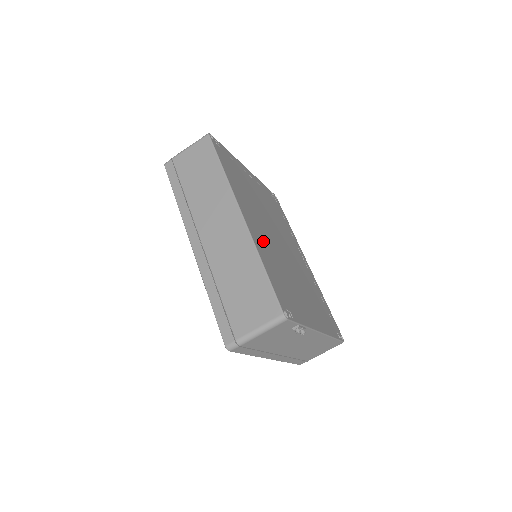
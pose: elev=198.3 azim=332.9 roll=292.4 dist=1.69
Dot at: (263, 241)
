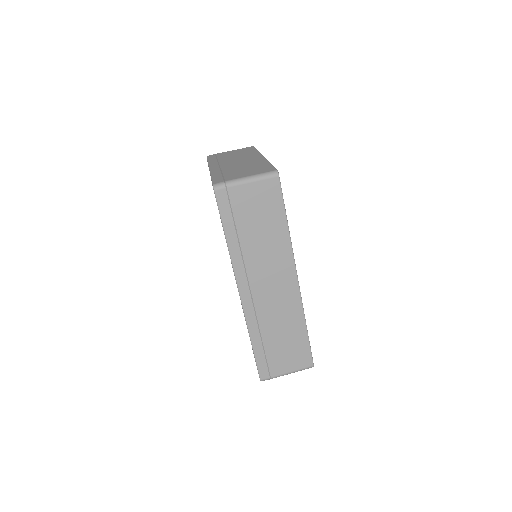
Dot at: occluded
